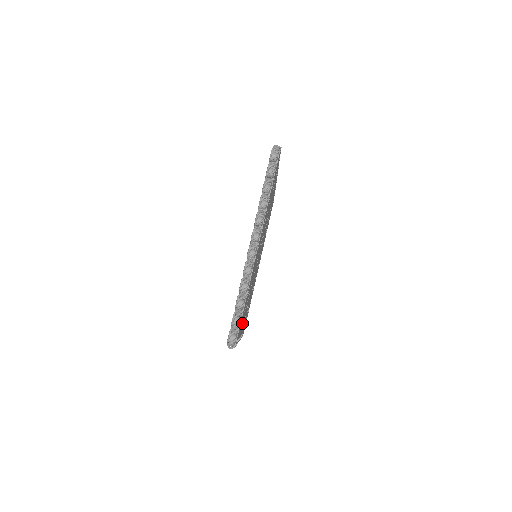
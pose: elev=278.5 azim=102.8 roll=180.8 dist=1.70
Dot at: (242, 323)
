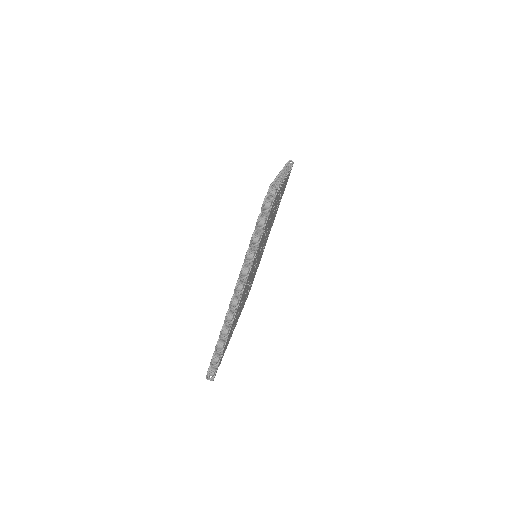
Dot at: occluded
